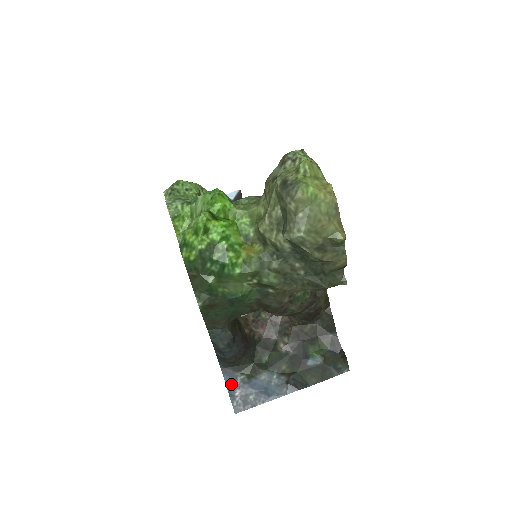
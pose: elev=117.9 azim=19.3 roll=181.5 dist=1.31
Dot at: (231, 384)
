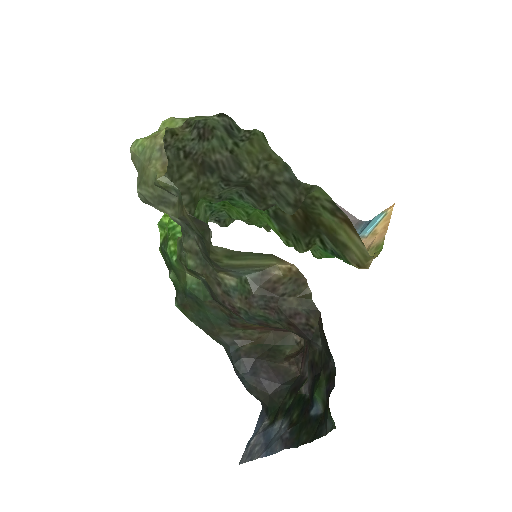
Dot at: (257, 429)
